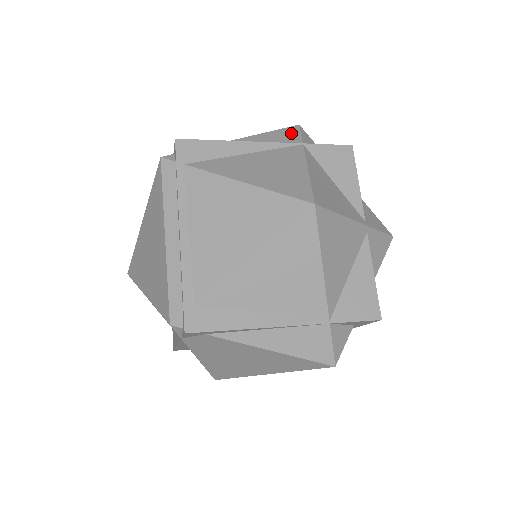
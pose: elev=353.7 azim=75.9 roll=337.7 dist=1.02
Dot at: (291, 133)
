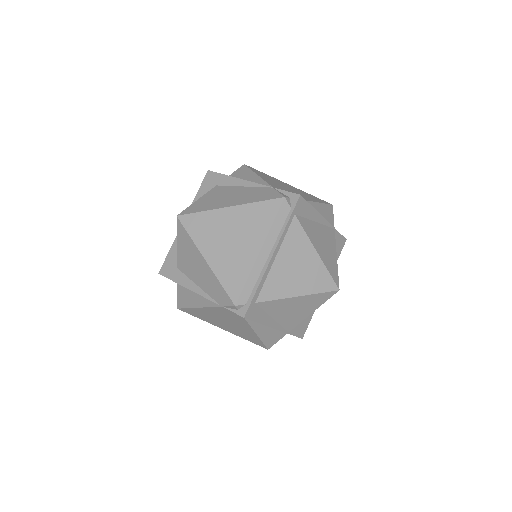
Dot at: (331, 212)
